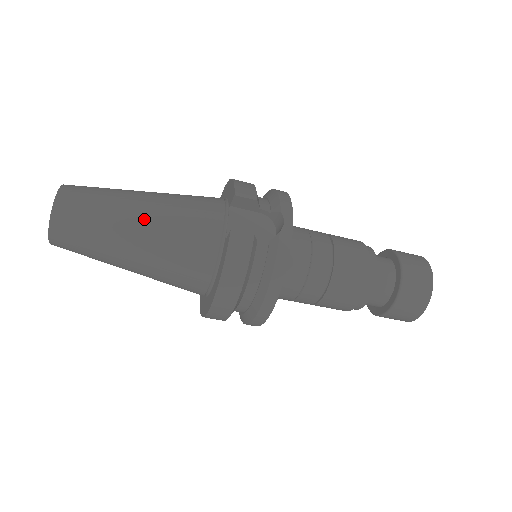
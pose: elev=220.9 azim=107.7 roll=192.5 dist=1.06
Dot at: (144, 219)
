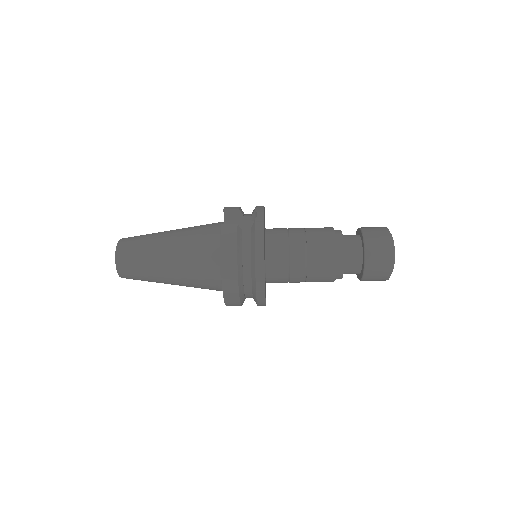
Dot at: (170, 239)
